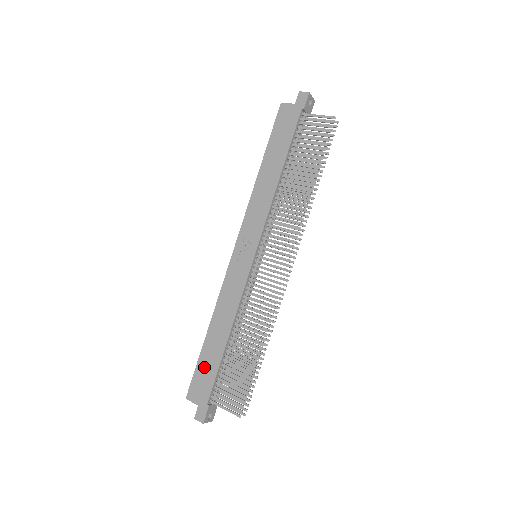
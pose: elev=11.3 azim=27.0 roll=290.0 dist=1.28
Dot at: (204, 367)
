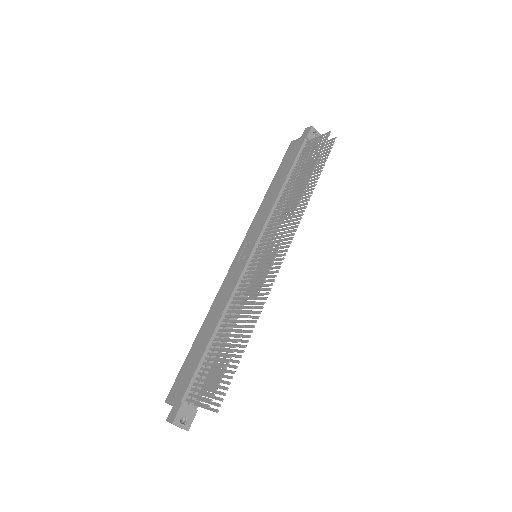
Dot at: (188, 364)
